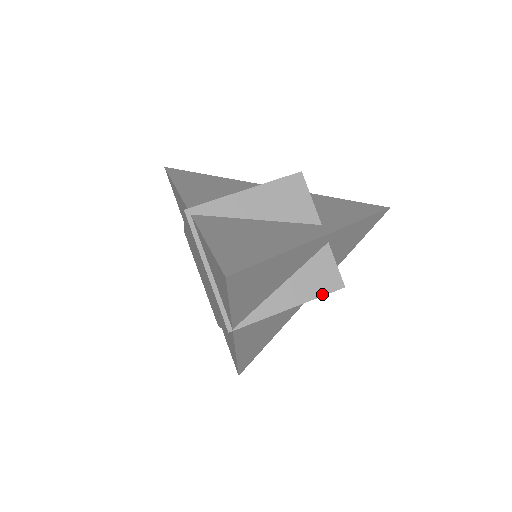
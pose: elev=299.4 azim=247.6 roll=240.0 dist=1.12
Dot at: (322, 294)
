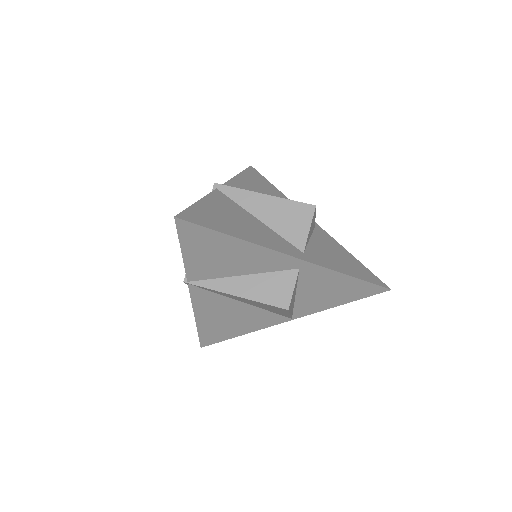
Dot at: (267, 302)
